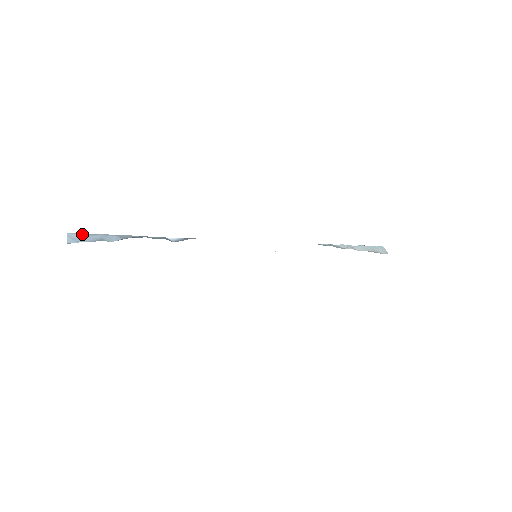
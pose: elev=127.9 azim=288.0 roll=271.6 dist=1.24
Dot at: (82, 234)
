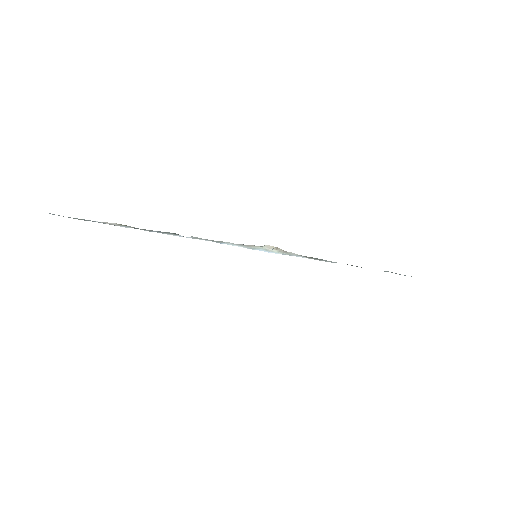
Dot at: occluded
